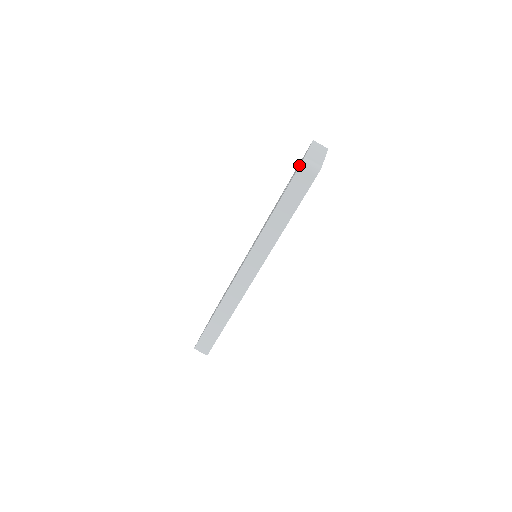
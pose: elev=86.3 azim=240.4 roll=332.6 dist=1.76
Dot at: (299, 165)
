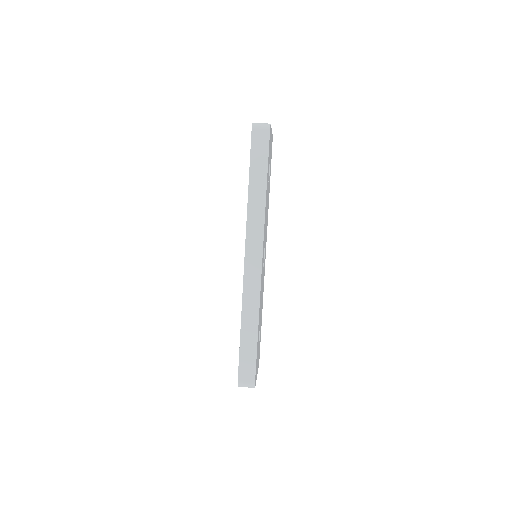
Dot at: occluded
